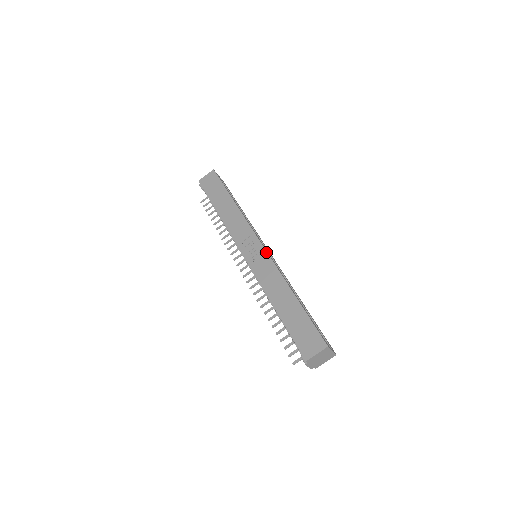
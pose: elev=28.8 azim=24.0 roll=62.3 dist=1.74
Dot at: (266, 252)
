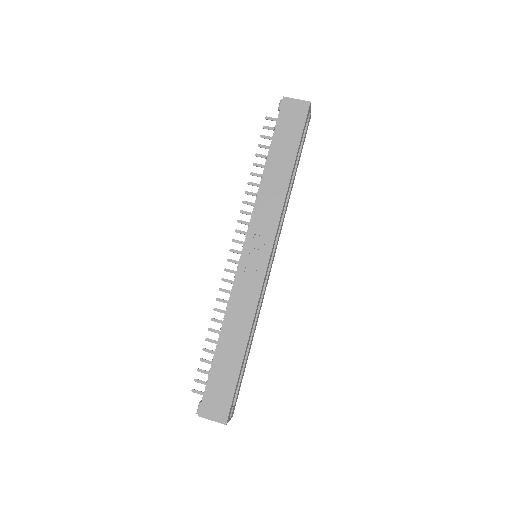
Dot at: (264, 274)
